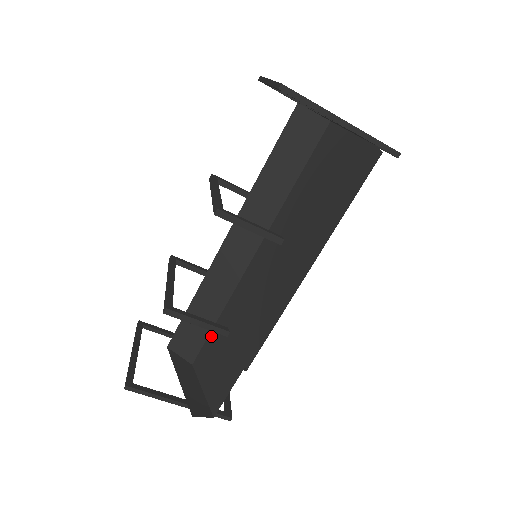
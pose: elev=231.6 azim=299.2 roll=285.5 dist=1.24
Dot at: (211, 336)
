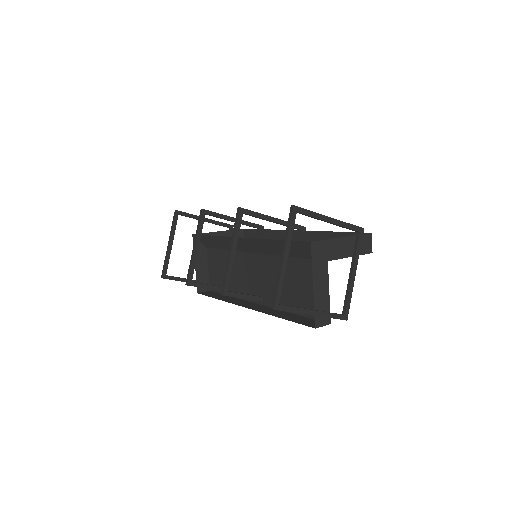
Dot at: (220, 252)
